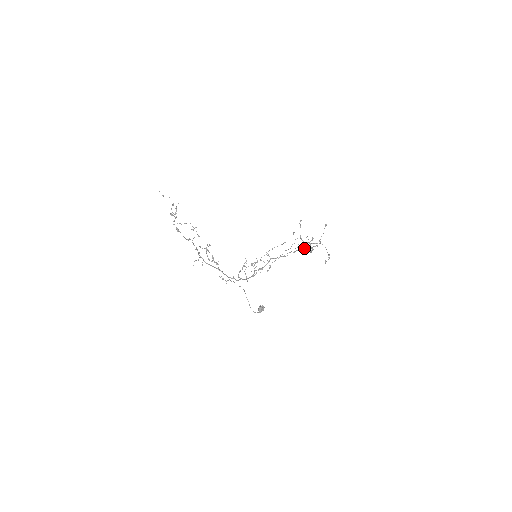
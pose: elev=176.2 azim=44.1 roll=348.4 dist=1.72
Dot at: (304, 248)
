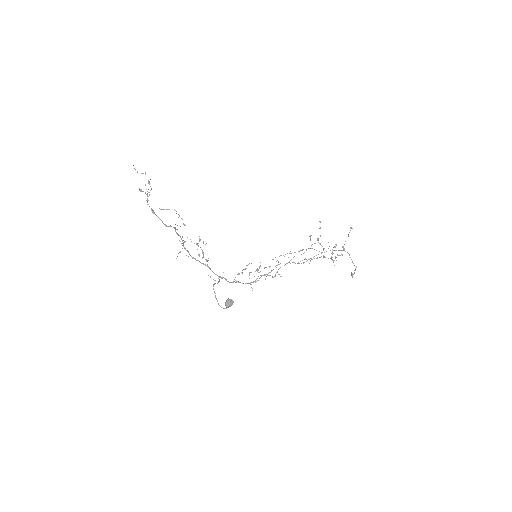
Dot at: (324, 256)
